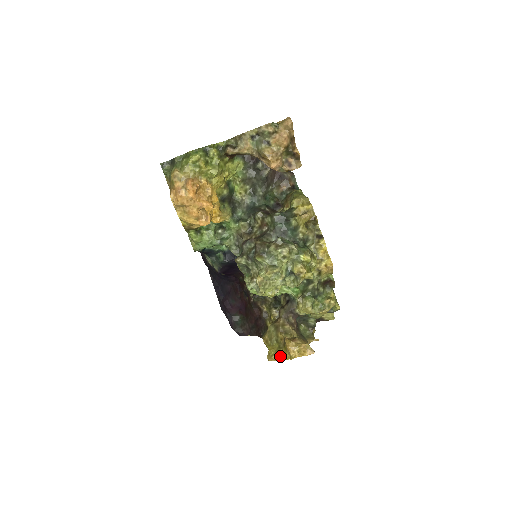
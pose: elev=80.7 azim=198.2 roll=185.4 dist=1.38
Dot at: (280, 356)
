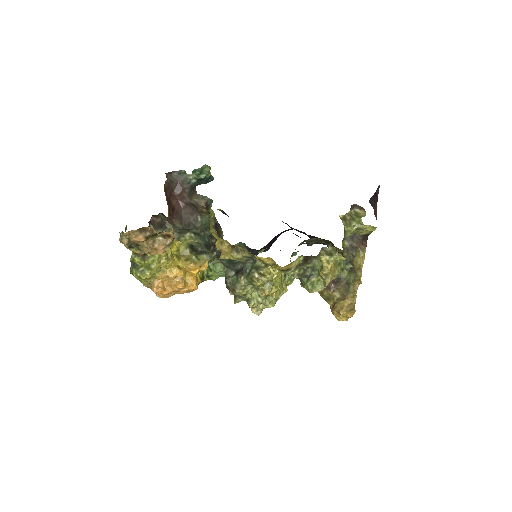
Dot at: occluded
